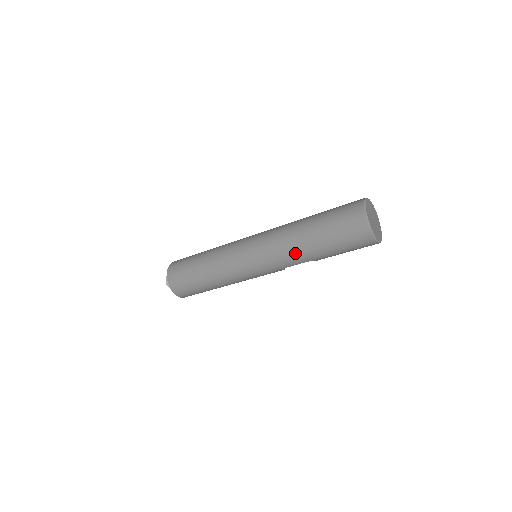
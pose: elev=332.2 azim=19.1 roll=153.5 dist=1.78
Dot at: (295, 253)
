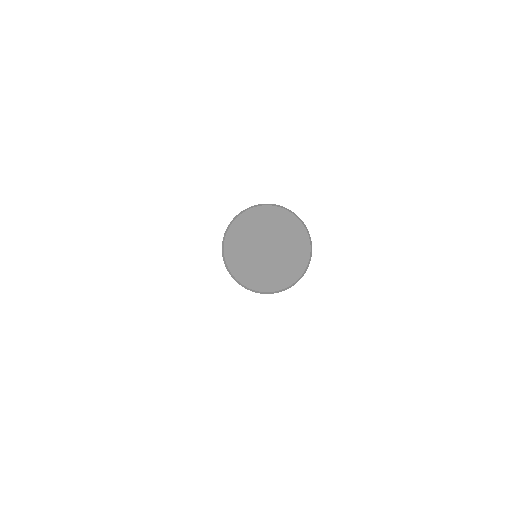
Dot at: occluded
